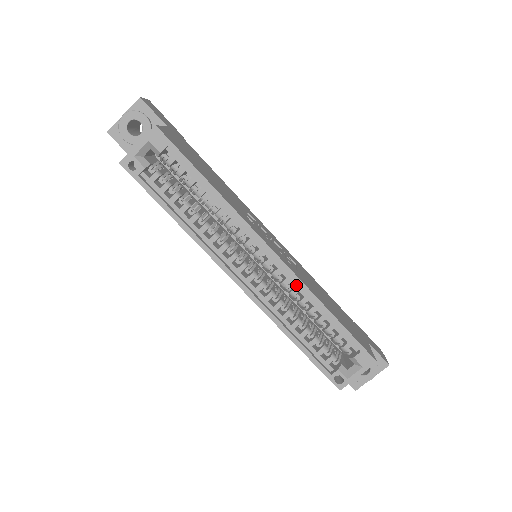
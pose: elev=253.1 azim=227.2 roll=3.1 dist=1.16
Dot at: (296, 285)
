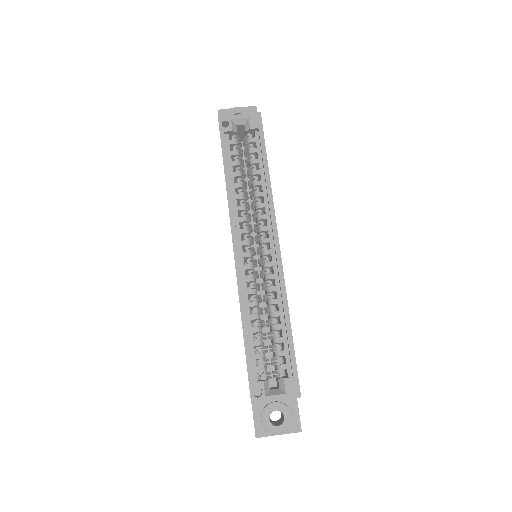
Dot at: (277, 284)
